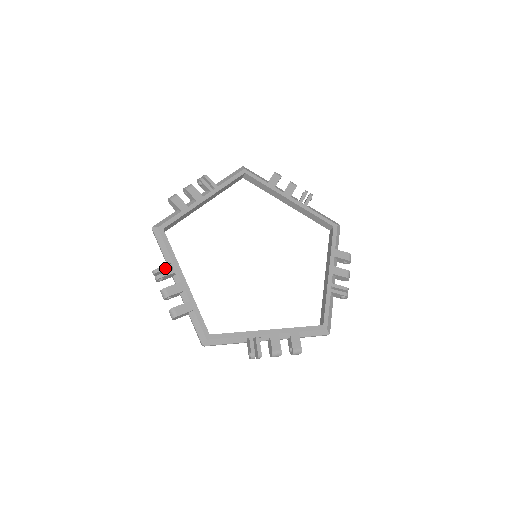
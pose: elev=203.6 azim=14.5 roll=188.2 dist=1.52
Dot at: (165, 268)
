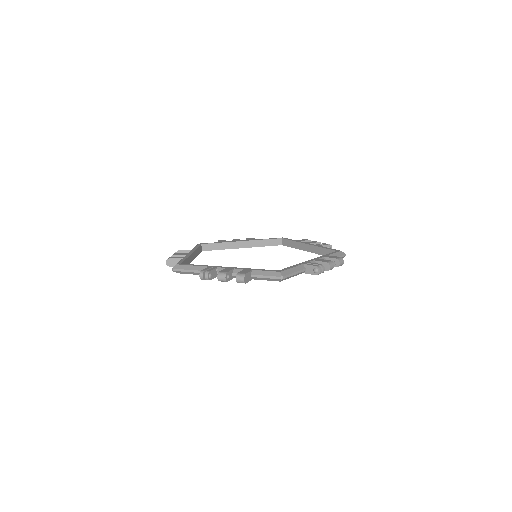
Dot at: (185, 250)
